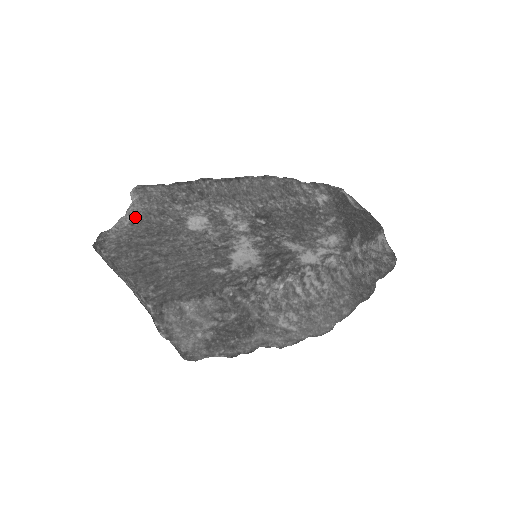
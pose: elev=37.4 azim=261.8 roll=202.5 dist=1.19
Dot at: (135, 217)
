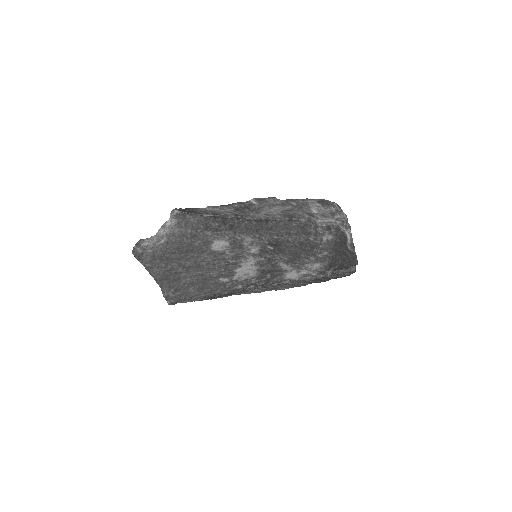
Dot at: (171, 237)
